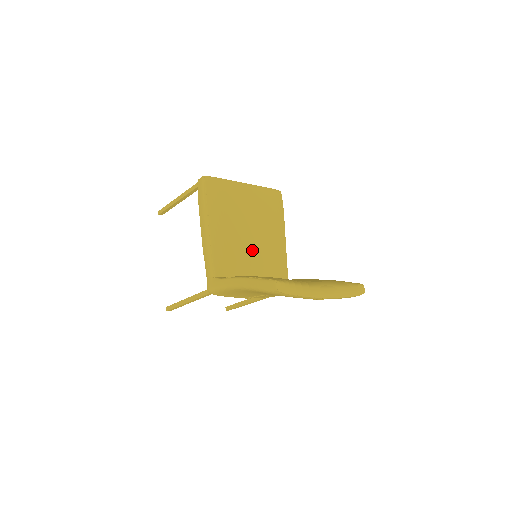
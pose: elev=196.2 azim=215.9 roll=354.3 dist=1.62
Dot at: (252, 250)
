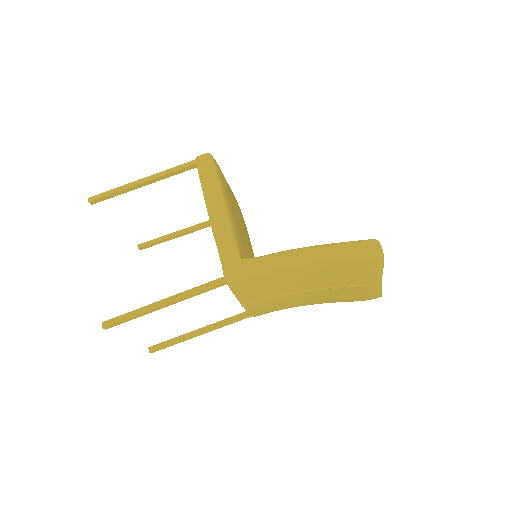
Dot at: (248, 250)
